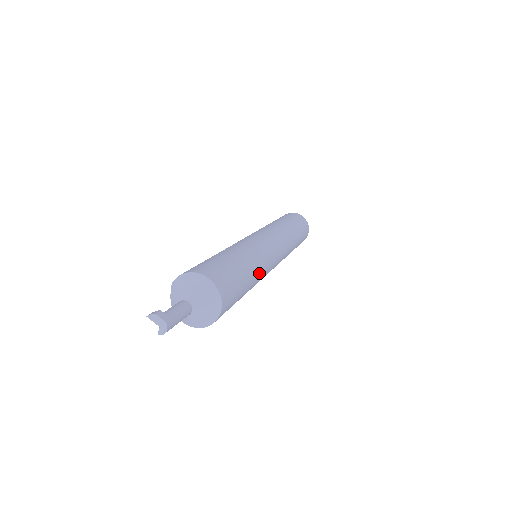
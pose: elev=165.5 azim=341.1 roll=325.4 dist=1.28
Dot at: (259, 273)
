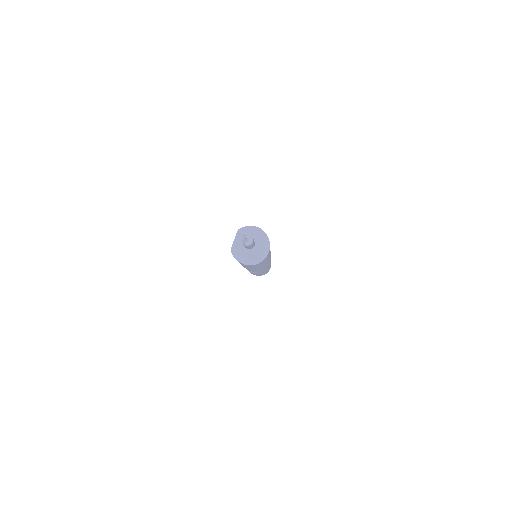
Dot at: occluded
